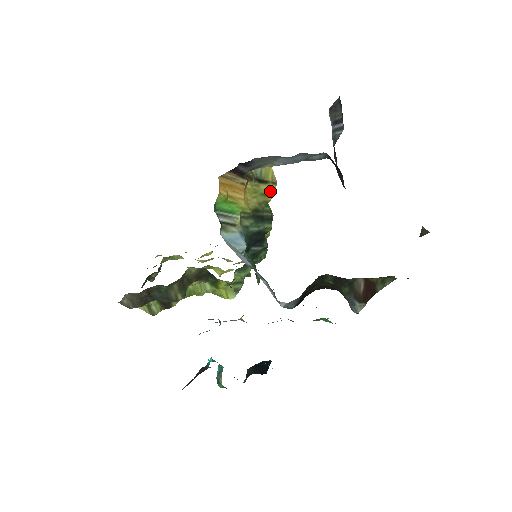
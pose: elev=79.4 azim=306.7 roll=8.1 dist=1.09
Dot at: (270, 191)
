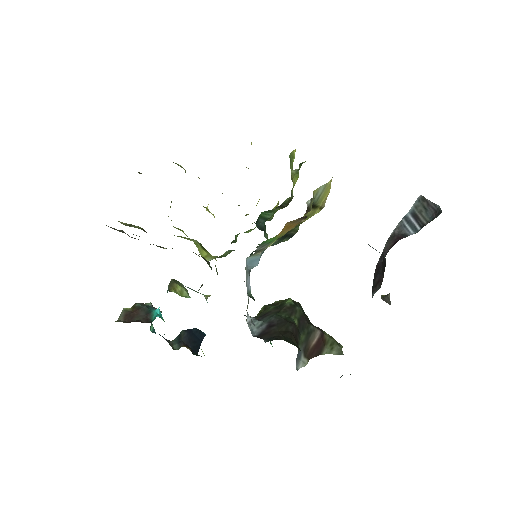
Dot at: (312, 214)
